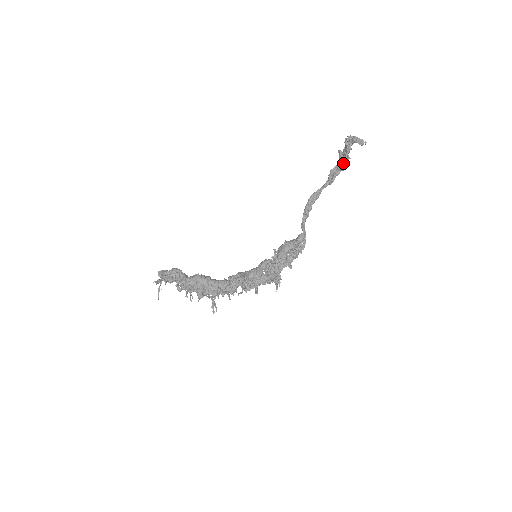
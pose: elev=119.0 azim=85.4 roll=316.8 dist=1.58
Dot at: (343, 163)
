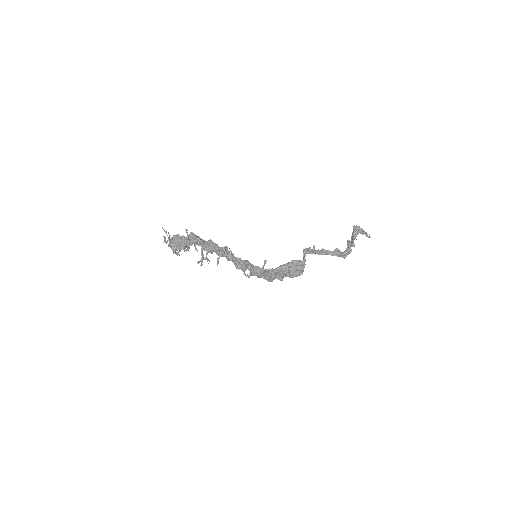
Dot at: (349, 243)
